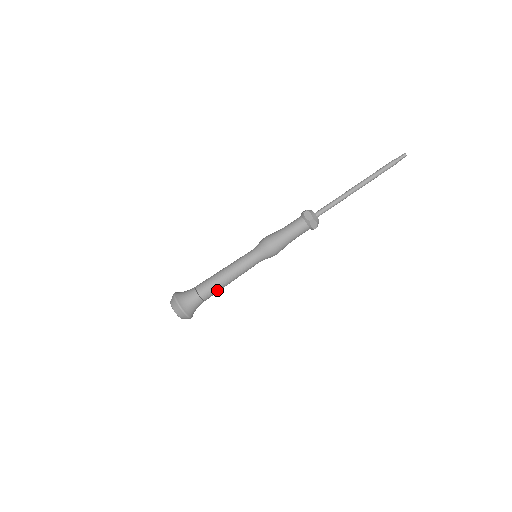
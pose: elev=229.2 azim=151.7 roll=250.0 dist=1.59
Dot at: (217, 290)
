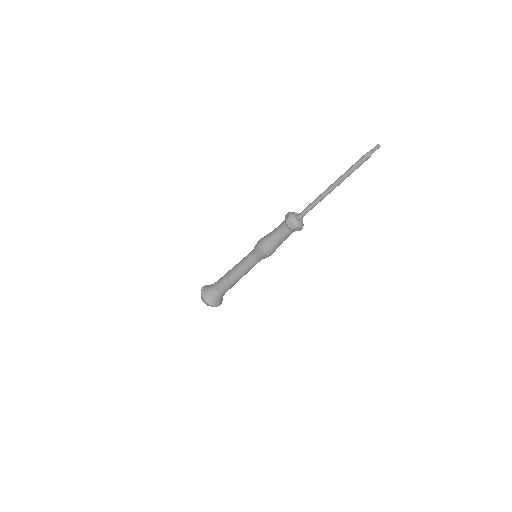
Dot at: (233, 285)
